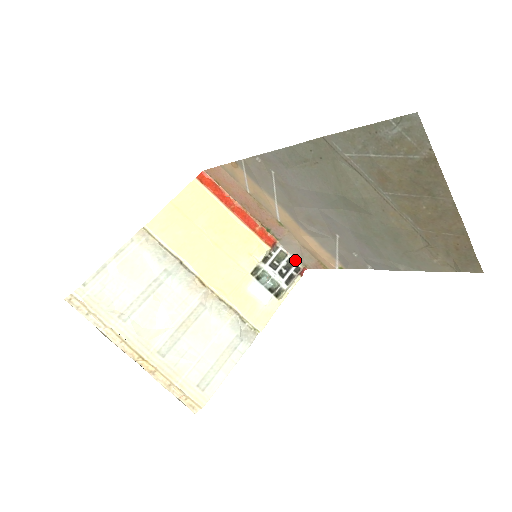
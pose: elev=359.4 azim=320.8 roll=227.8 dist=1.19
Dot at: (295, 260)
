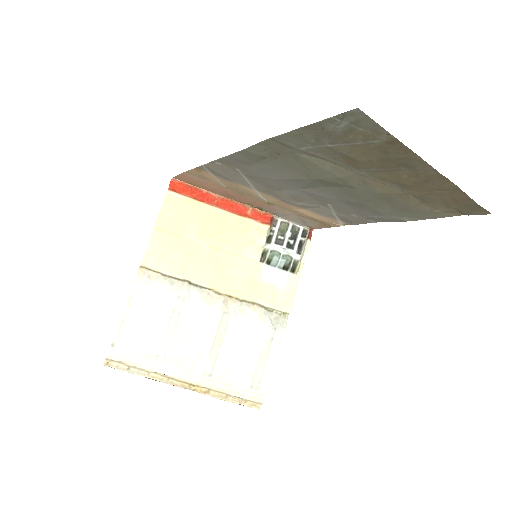
Dot at: (299, 225)
